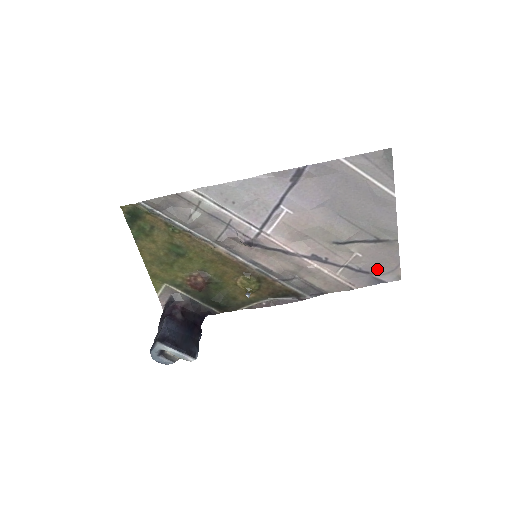
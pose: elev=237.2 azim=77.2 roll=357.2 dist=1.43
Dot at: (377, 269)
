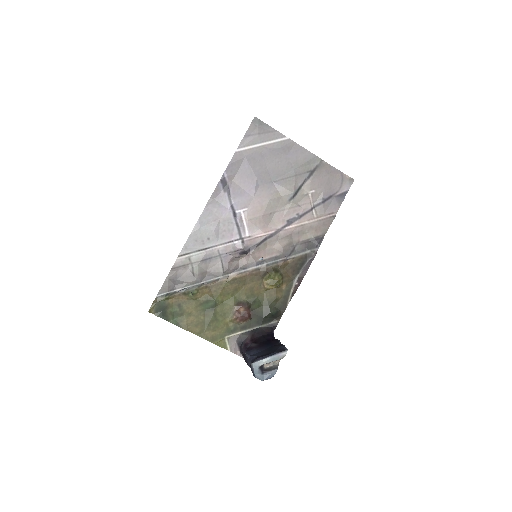
Dot at: (333, 189)
